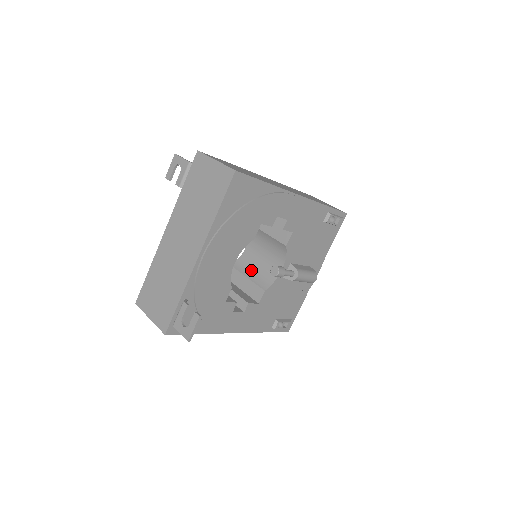
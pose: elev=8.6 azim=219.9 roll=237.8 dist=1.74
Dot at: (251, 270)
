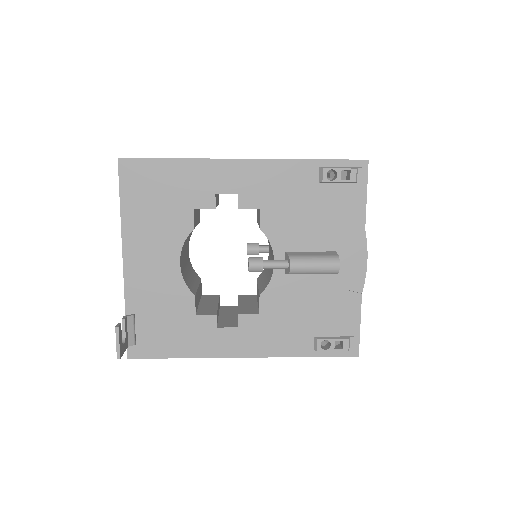
Dot at: (264, 276)
